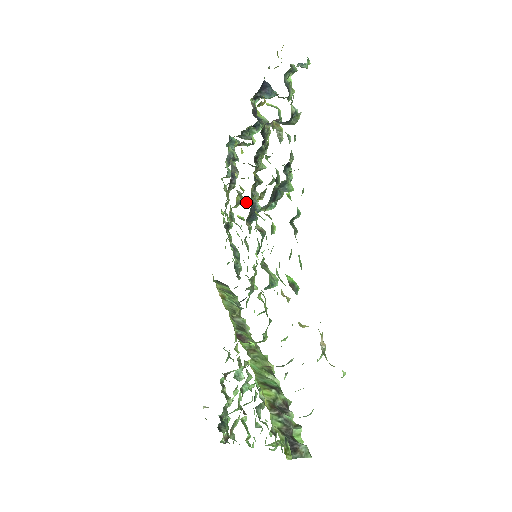
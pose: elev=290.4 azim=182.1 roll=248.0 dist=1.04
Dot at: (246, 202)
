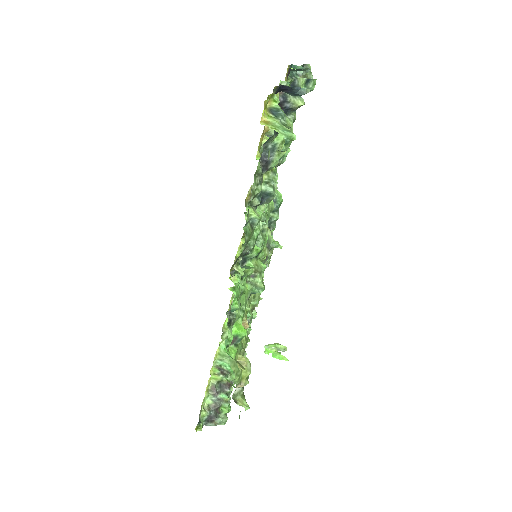
Dot at: occluded
